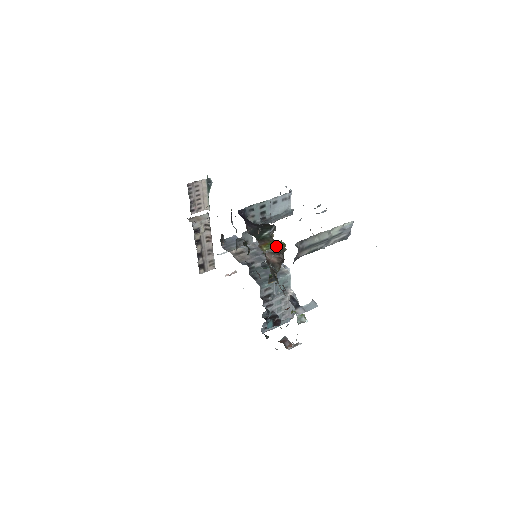
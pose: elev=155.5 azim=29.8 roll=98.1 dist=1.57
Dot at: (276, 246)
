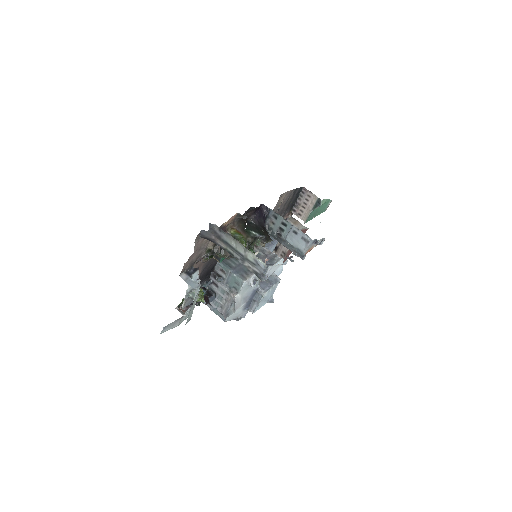
Dot at: (237, 238)
